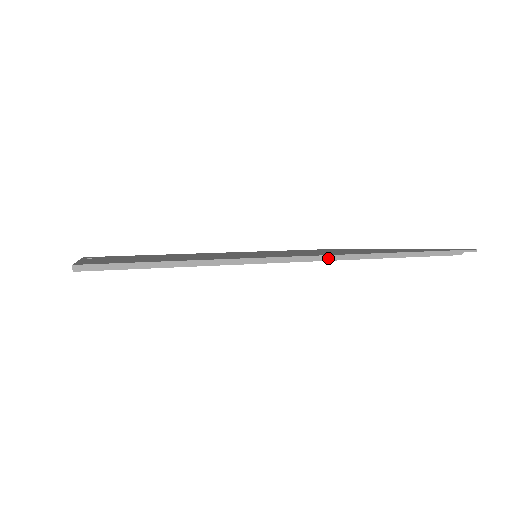
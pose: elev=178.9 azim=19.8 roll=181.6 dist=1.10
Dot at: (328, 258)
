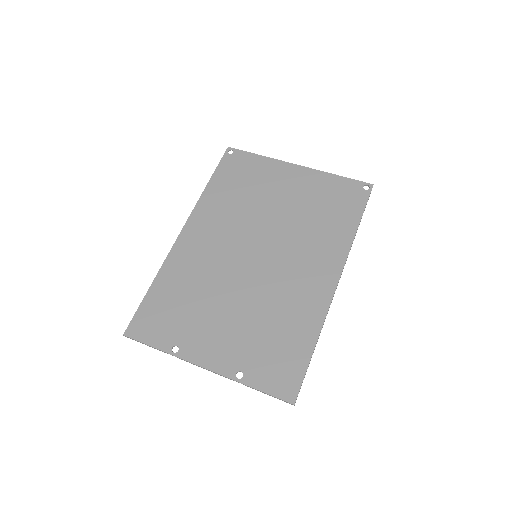
Dot at: occluded
